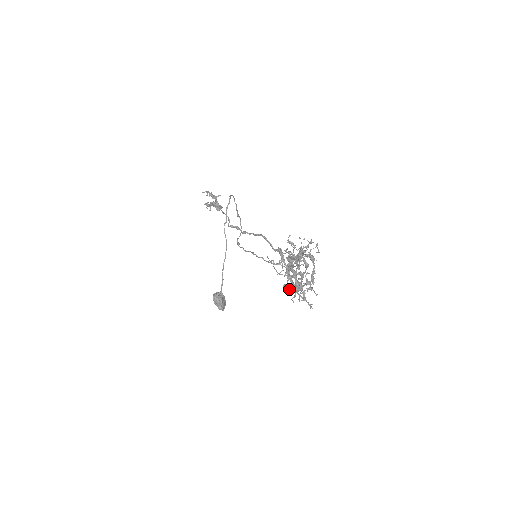
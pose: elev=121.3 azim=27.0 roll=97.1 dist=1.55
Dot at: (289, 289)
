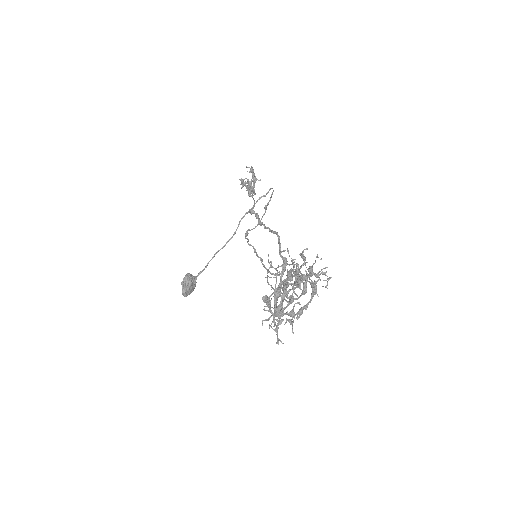
Dot at: (268, 305)
